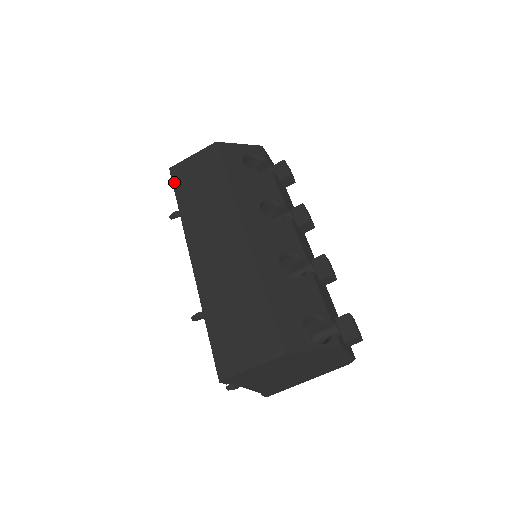
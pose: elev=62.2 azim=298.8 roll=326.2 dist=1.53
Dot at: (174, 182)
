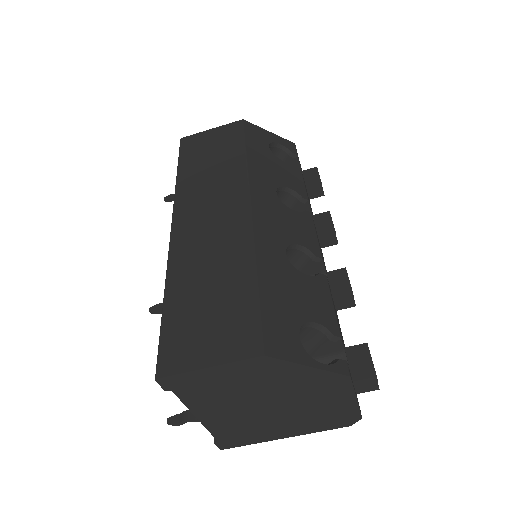
Dot at: (181, 150)
